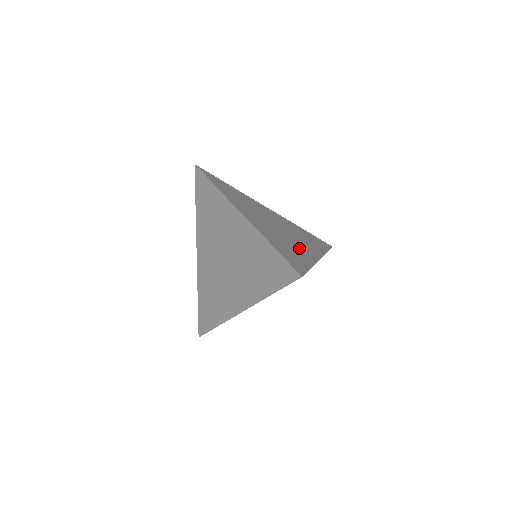
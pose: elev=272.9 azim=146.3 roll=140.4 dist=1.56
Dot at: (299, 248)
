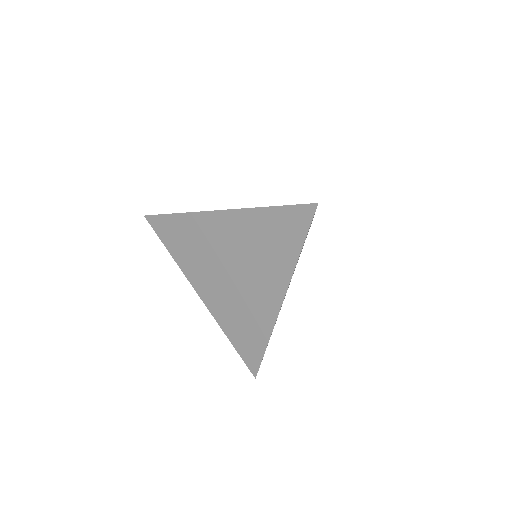
Dot at: occluded
